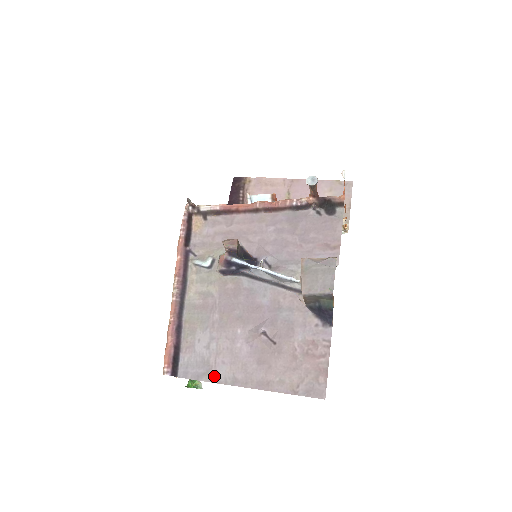
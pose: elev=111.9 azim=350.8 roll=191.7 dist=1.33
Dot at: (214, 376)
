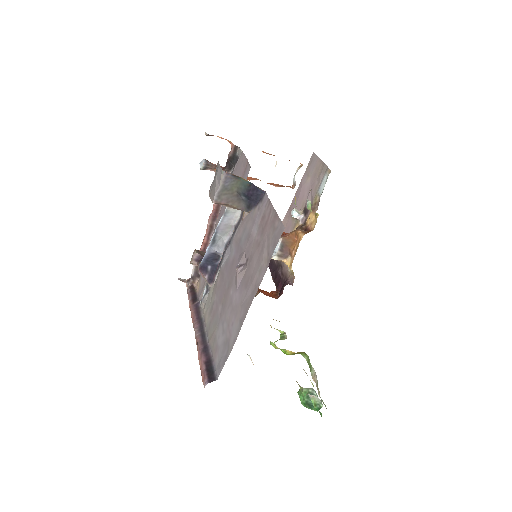
Dot at: (232, 341)
